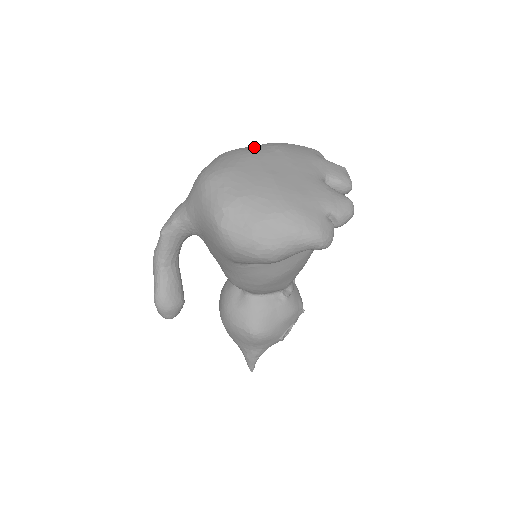
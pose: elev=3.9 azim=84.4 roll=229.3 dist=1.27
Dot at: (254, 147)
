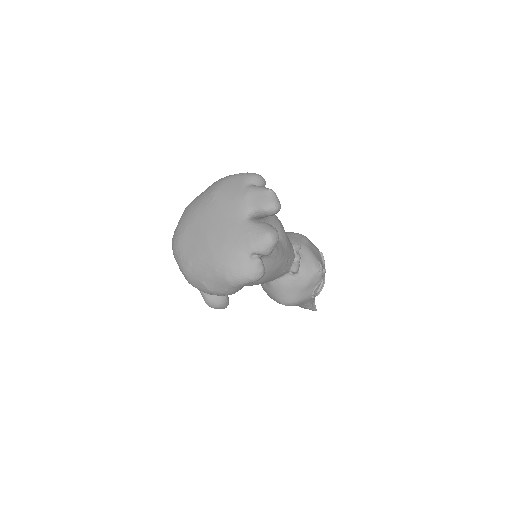
Dot at: (200, 199)
